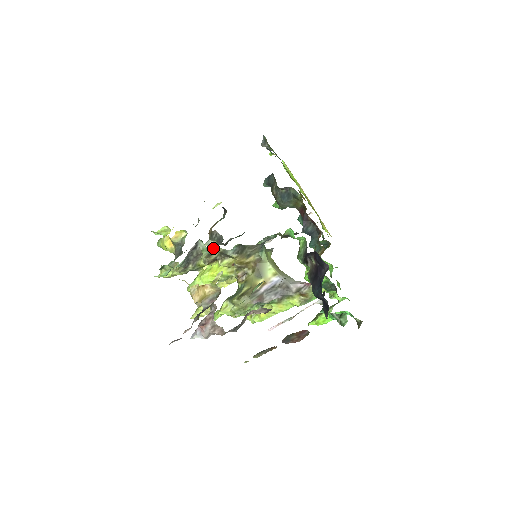
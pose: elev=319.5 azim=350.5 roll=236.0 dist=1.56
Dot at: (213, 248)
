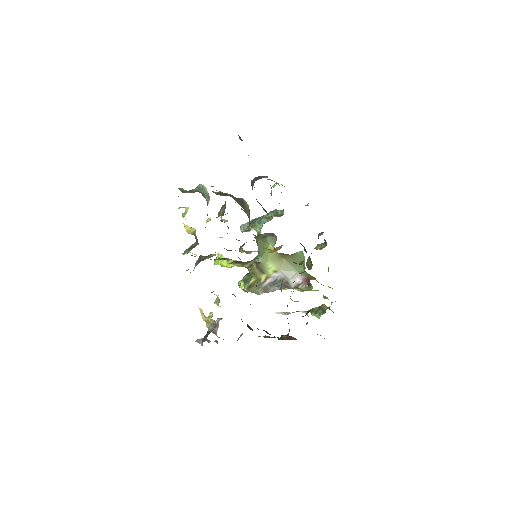
Dot at: occluded
